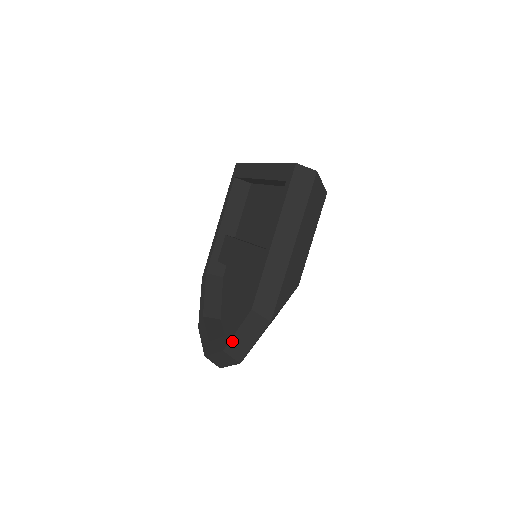
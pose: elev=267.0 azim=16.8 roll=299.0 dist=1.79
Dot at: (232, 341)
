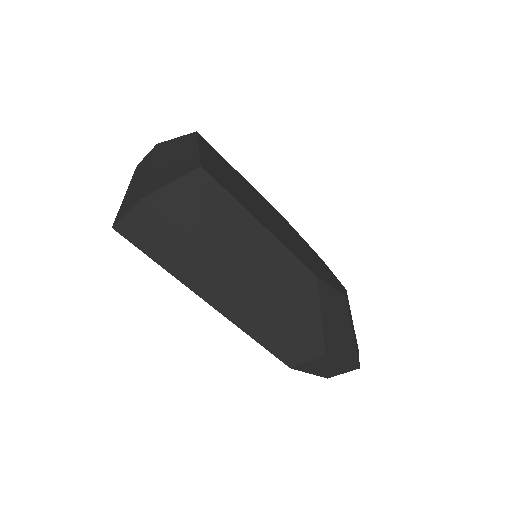
Dot at: (321, 375)
